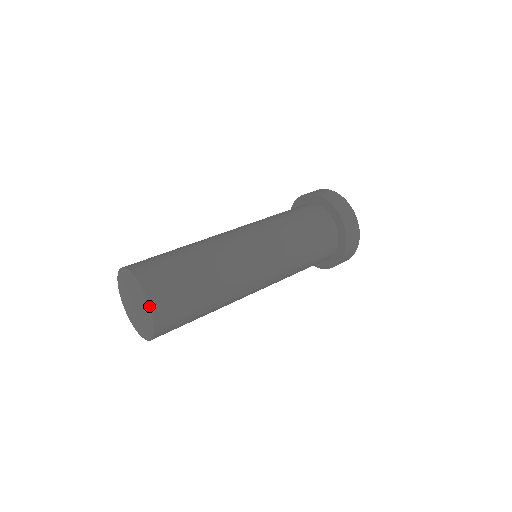
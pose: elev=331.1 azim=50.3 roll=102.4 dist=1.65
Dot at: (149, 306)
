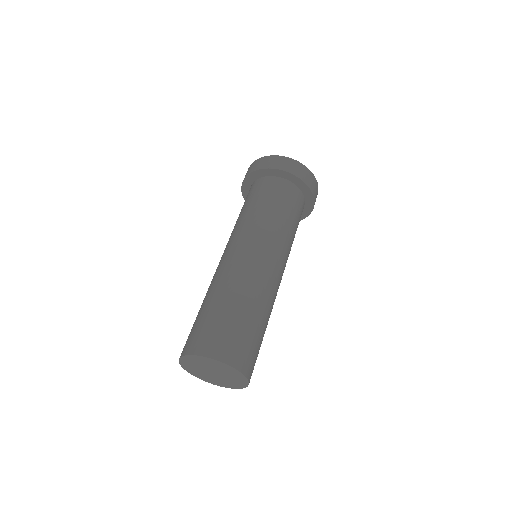
Dot at: (240, 373)
